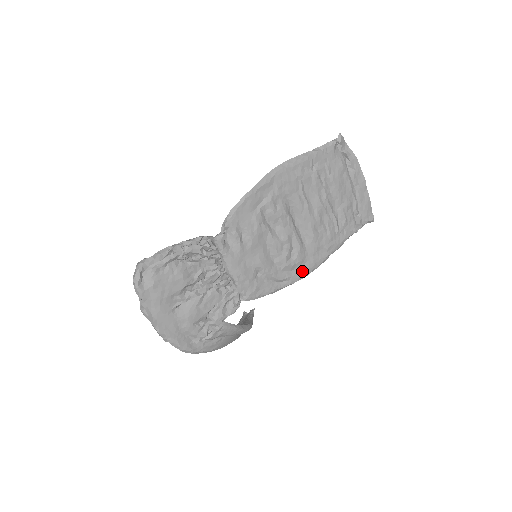
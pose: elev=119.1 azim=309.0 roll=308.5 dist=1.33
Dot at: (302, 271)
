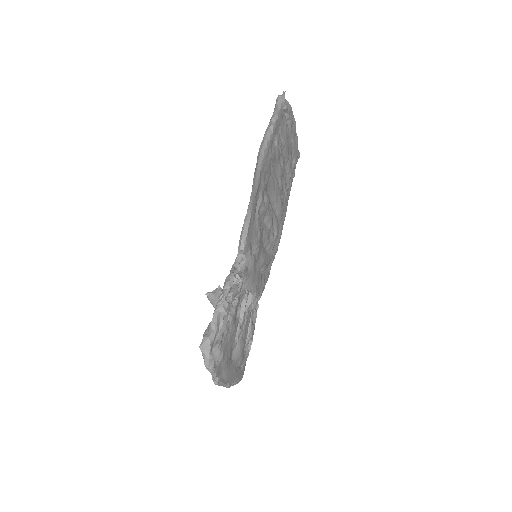
Dot at: (278, 241)
